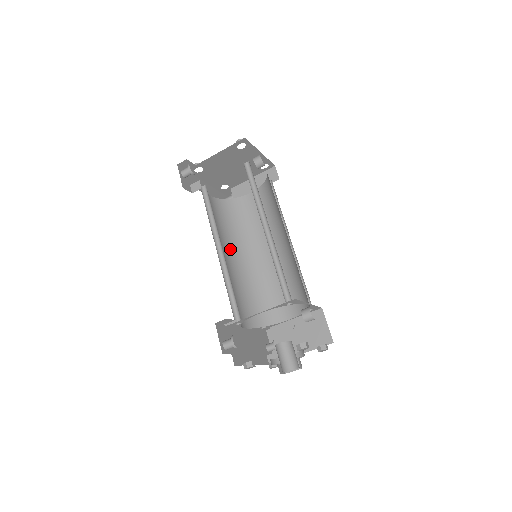
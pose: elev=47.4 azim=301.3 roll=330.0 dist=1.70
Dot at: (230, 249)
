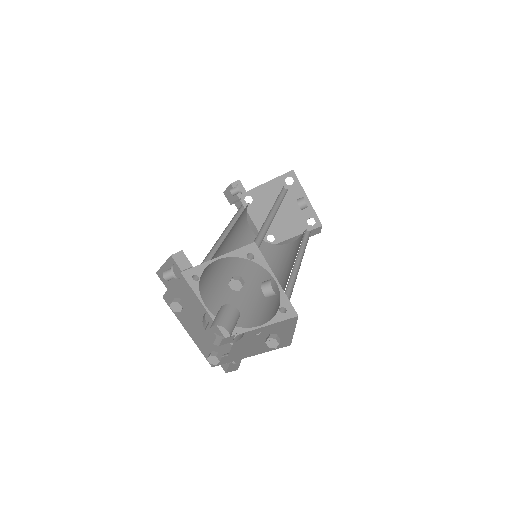
Dot at: (241, 263)
